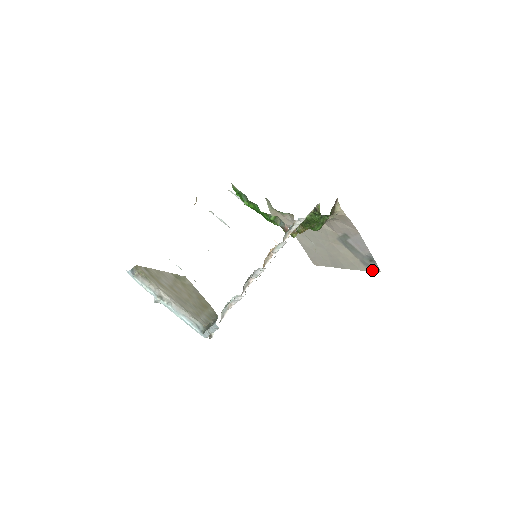
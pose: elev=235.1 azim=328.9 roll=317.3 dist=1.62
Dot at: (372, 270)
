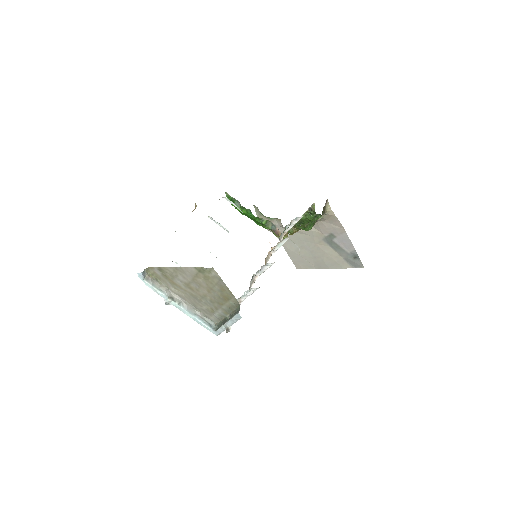
Dot at: (355, 267)
